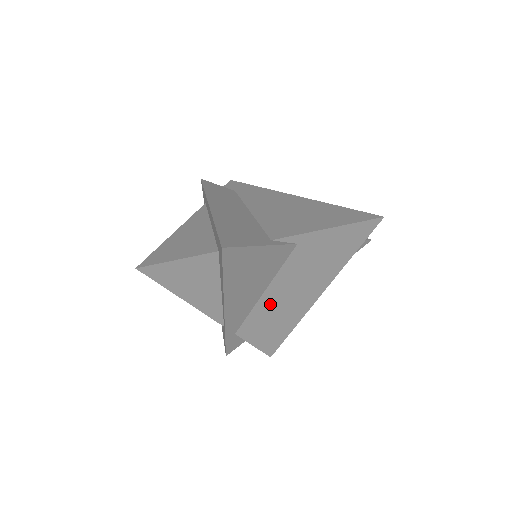
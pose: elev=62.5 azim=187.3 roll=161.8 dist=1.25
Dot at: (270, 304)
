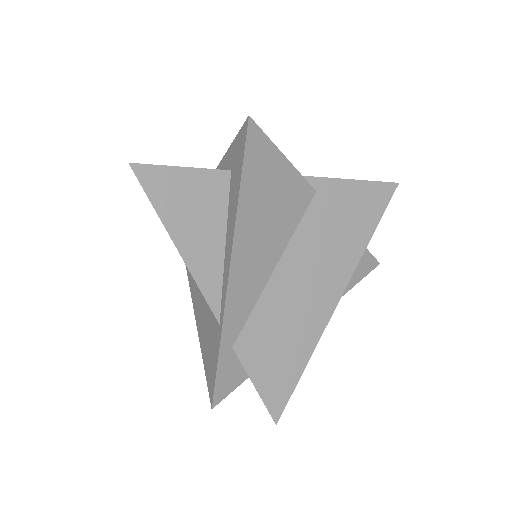
Dot at: (282, 294)
